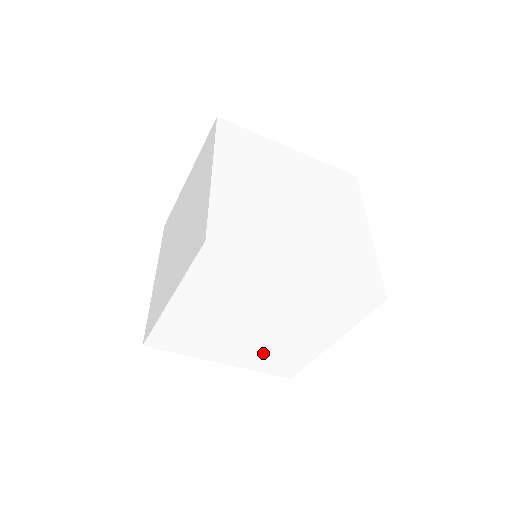
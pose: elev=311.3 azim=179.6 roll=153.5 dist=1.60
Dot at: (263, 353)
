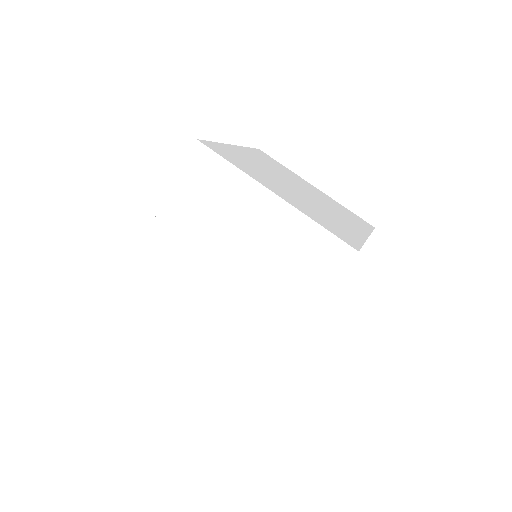
Dot at: occluded
